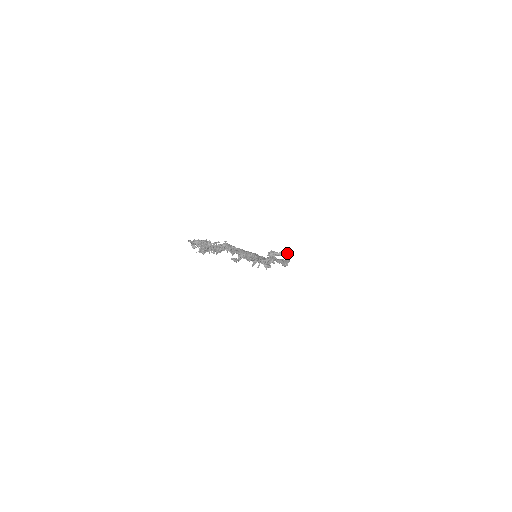
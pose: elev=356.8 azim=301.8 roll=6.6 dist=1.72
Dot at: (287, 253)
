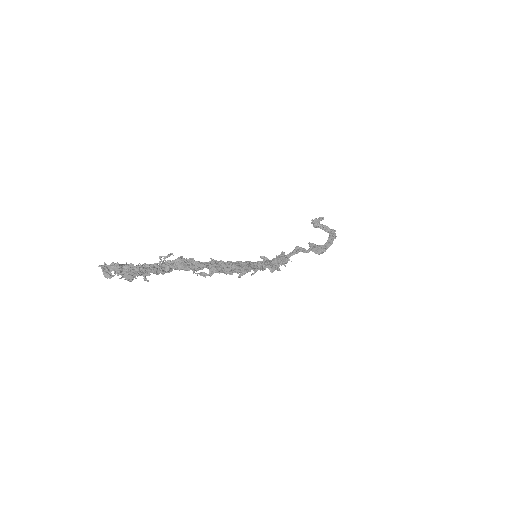
Dot at: occluded
